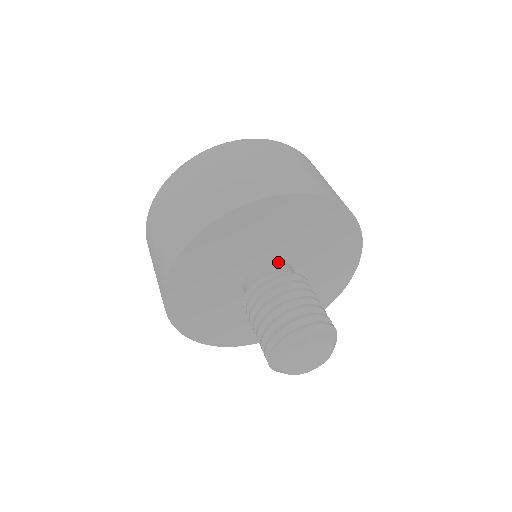
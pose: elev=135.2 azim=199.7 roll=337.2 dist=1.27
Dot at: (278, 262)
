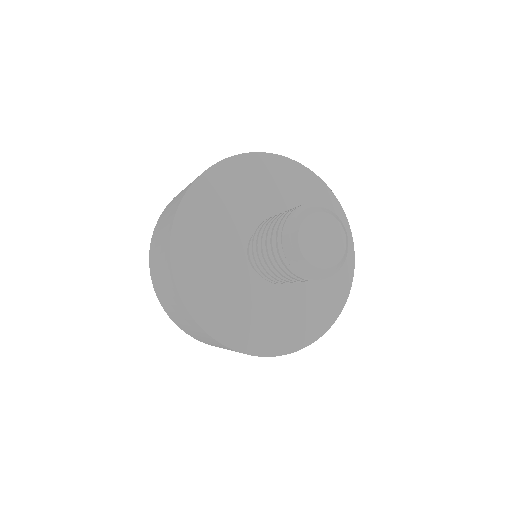
Dot at: occluded
